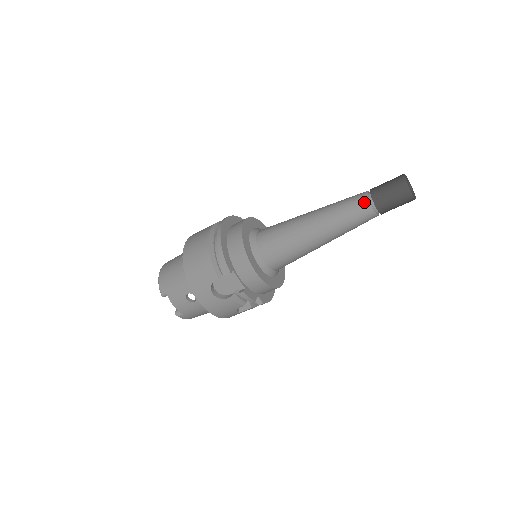
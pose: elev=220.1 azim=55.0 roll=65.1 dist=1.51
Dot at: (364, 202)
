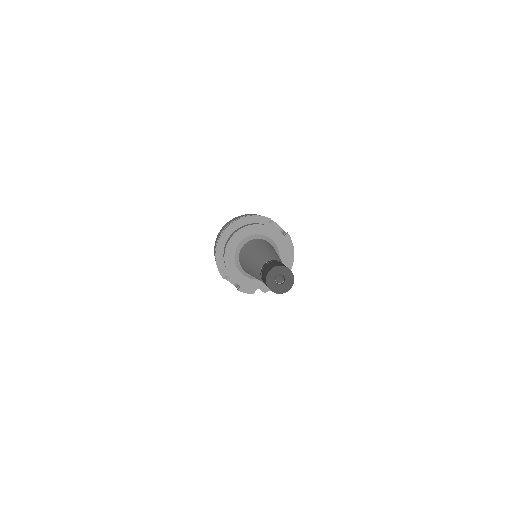
Dot at: (259, 275)
